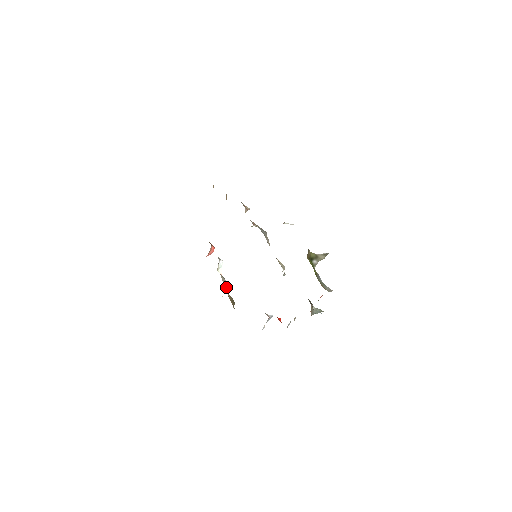
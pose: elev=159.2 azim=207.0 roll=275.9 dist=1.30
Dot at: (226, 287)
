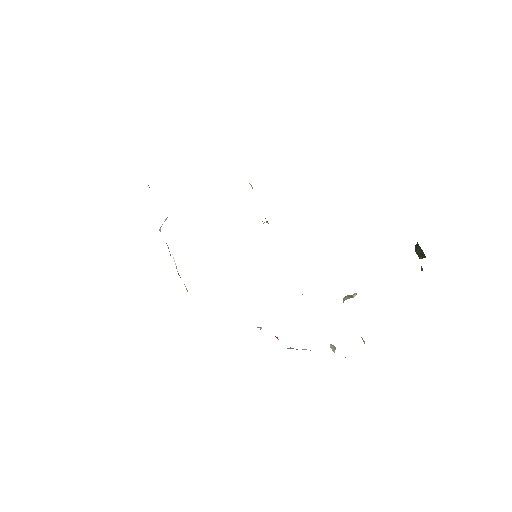
Dot at: occluded
